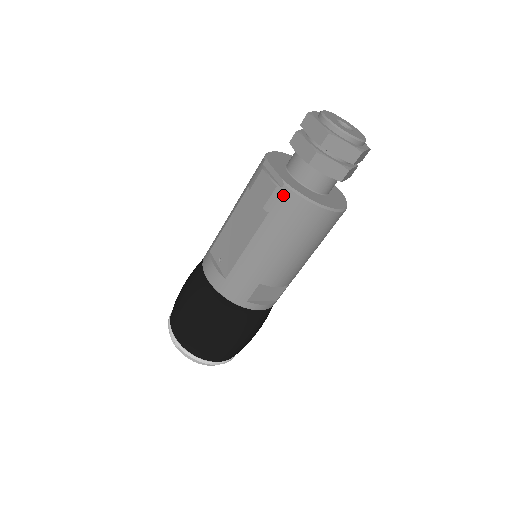
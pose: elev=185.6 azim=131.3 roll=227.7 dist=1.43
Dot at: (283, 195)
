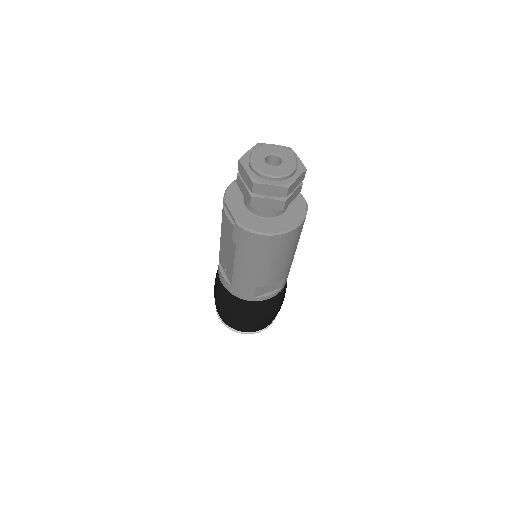
Dot at: (239, 232)
